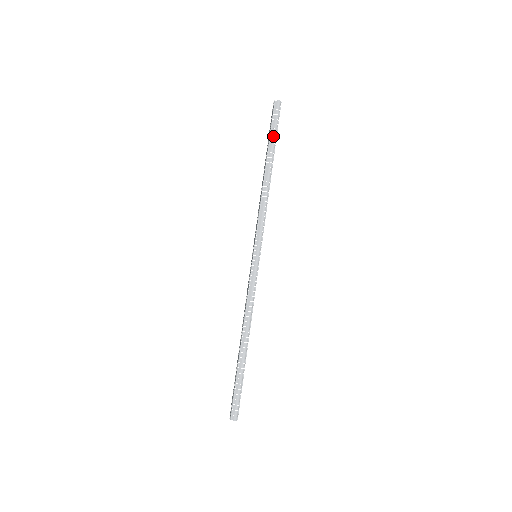
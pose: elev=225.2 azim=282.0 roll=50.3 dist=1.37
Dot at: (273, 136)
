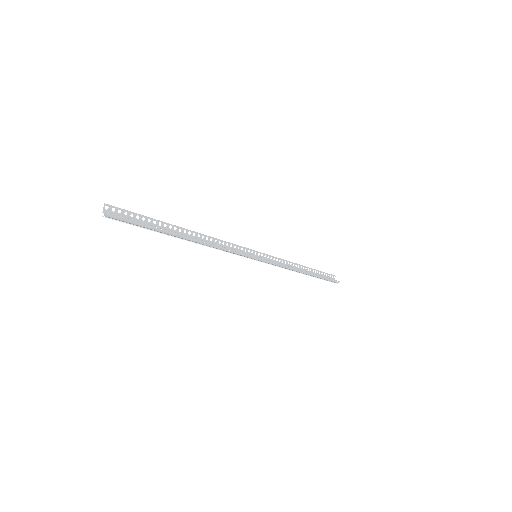
Dot at: occluded
